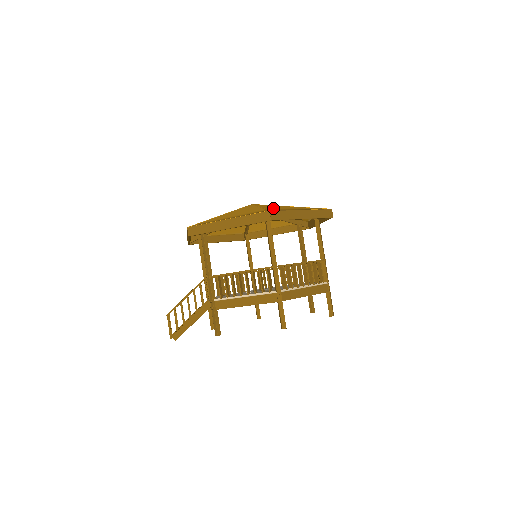
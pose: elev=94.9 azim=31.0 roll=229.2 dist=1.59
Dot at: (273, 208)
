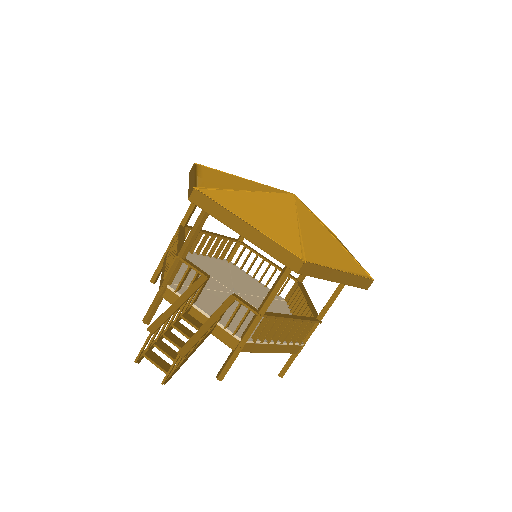
Dot at: occluded
